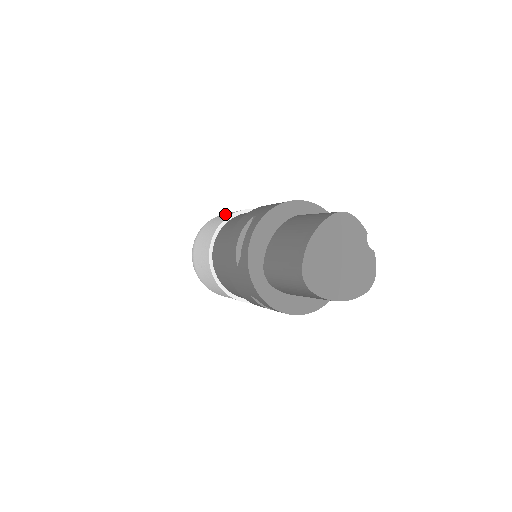
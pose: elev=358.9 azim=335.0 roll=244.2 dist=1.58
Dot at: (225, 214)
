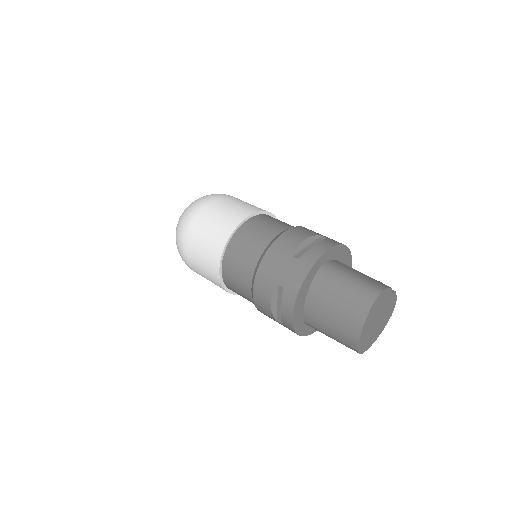
Dot at: (207, 228)
